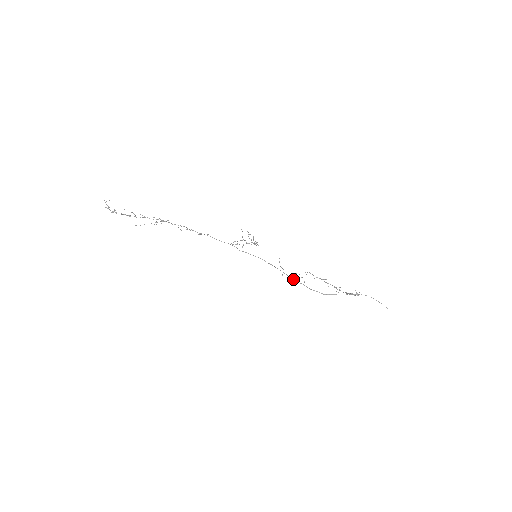
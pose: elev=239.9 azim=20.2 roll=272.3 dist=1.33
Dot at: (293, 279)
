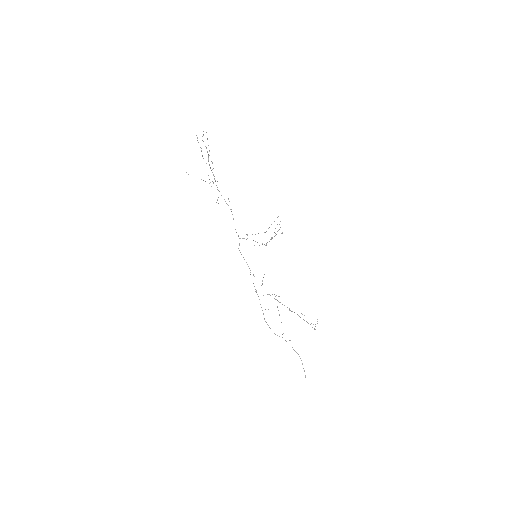
Dot at: occluded
